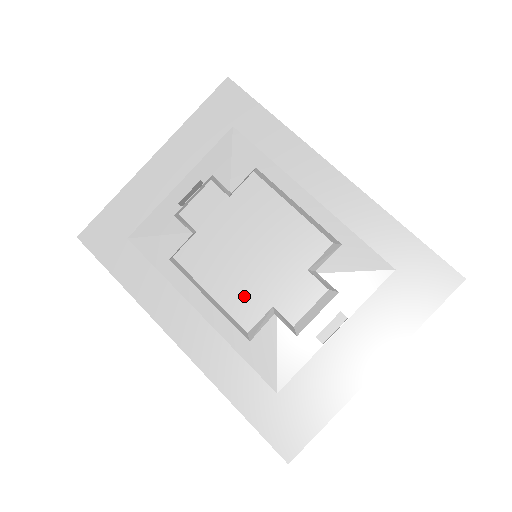
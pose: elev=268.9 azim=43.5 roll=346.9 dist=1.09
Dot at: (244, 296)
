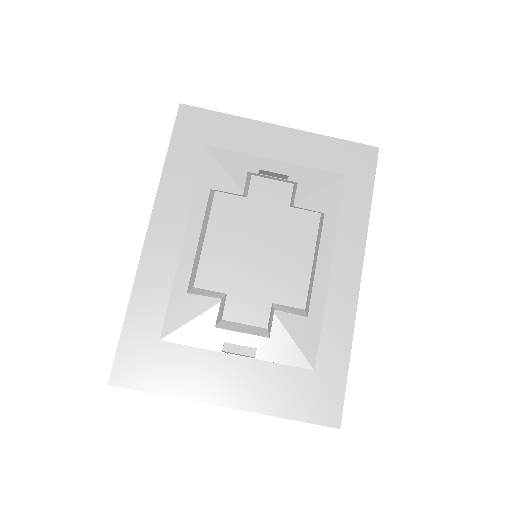
Dot at: (221, 266)
